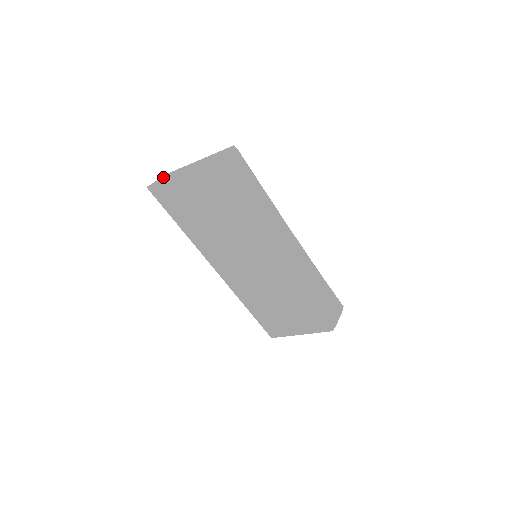
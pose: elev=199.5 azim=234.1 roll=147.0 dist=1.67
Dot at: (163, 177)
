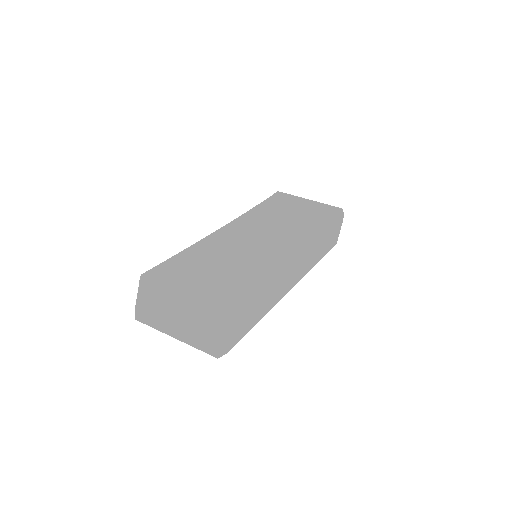
Dot at: (144, 300)
